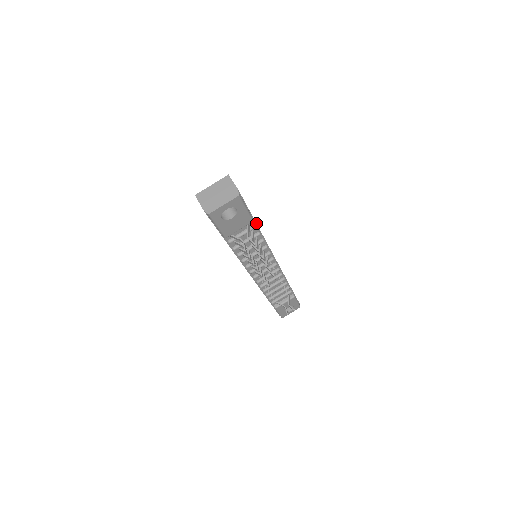
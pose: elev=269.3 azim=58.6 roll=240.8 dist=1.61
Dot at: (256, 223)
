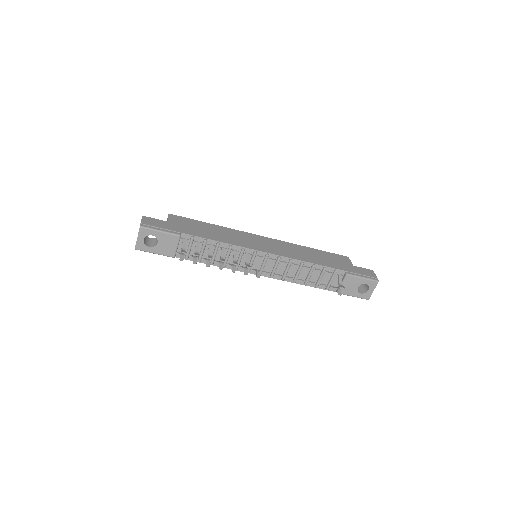
Dot at: (192, 235)
